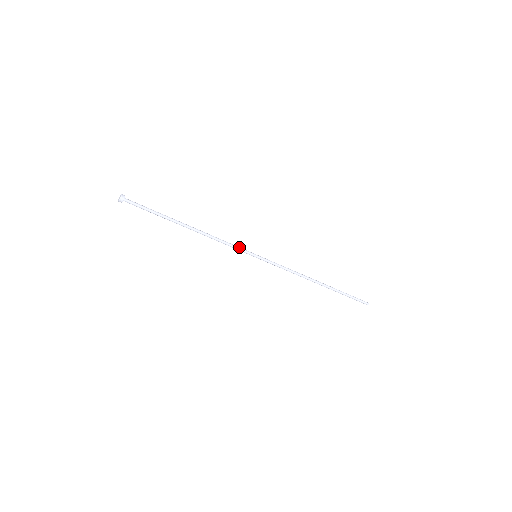
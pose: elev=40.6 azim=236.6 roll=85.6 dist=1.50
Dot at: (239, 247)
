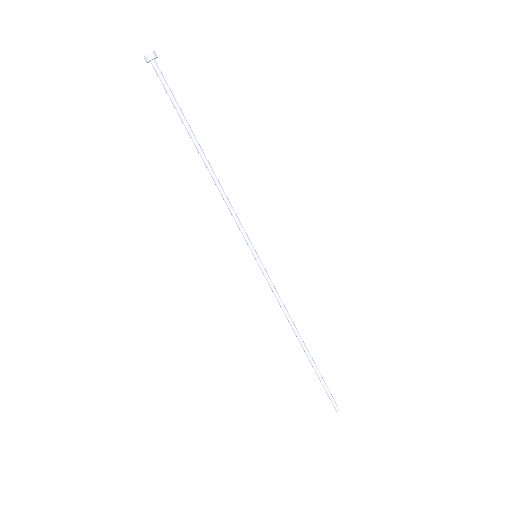
Dot at: occluded
